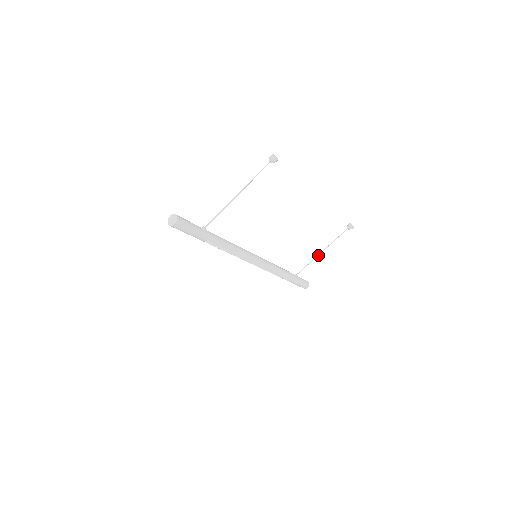
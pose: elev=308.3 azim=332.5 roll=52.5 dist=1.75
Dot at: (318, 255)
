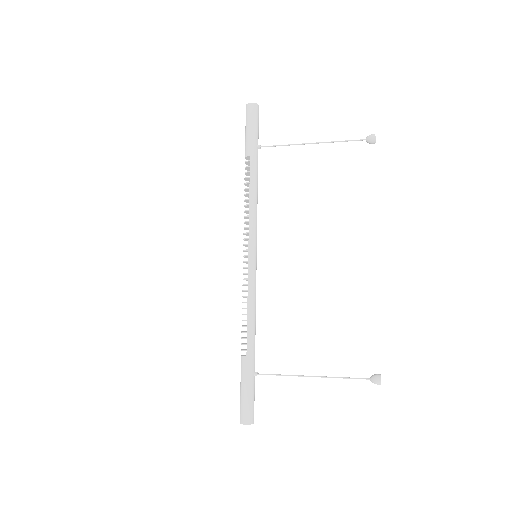
Dot at: (305, 376)
